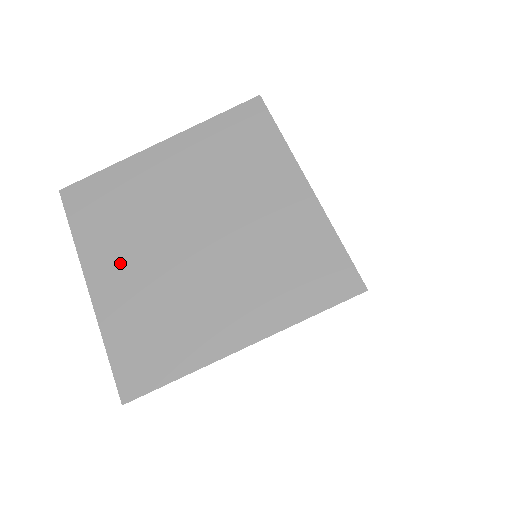
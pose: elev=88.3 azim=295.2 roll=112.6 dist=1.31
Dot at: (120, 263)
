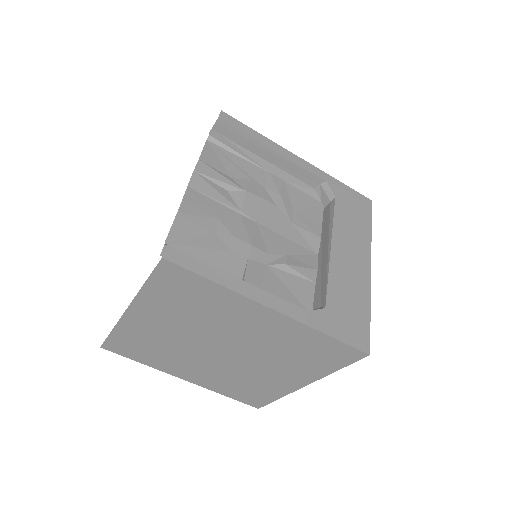
Dot at: (189, 369)
